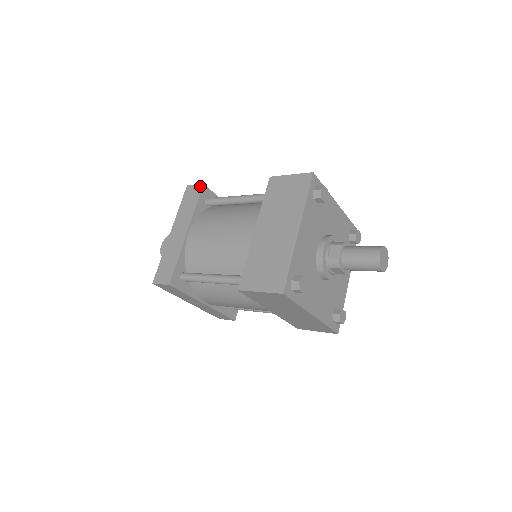
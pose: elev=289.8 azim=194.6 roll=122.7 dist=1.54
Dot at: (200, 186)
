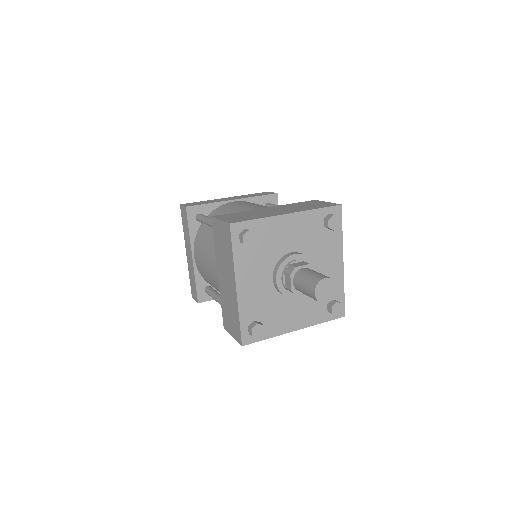
Dot at: (274, 193)
